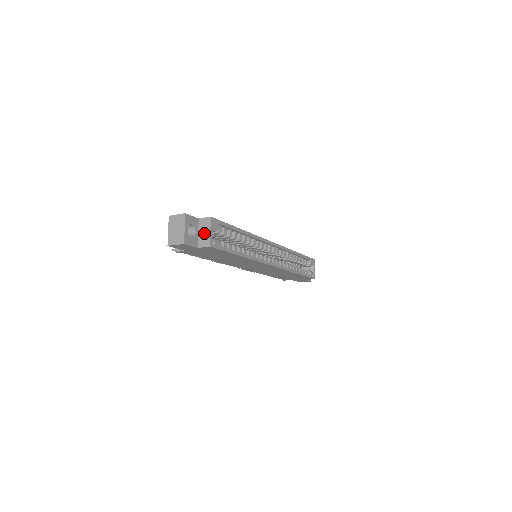
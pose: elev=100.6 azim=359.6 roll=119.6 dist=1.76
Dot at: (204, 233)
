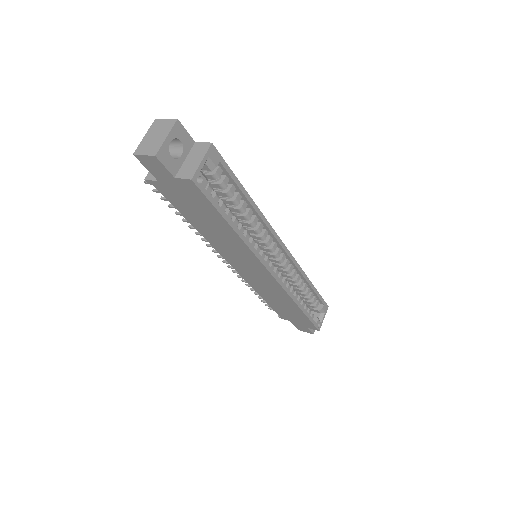
Dot at: (193, 161)
